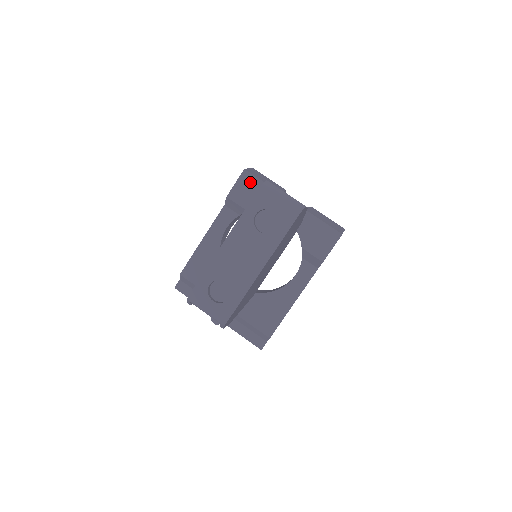
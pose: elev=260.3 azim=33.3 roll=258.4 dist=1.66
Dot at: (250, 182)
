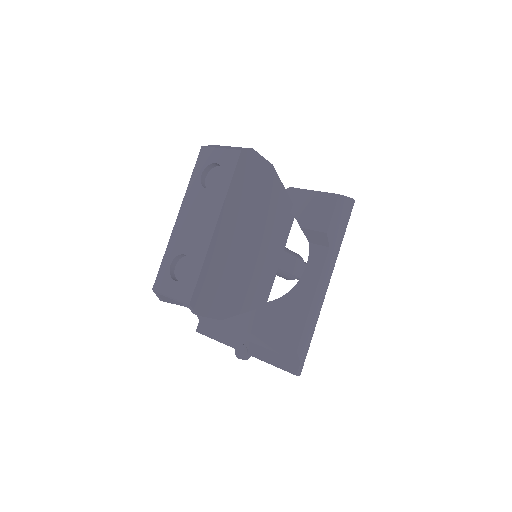
Dot at: occluded
